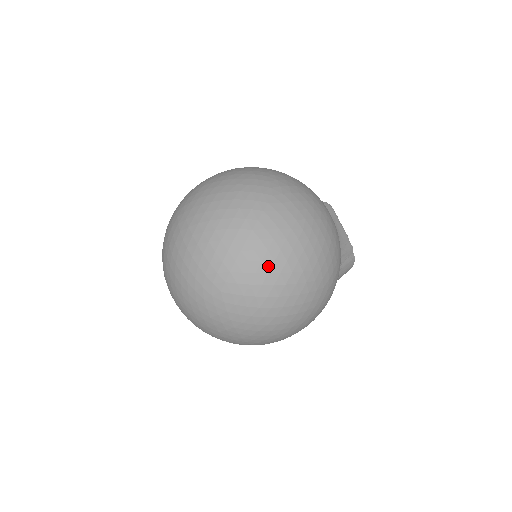
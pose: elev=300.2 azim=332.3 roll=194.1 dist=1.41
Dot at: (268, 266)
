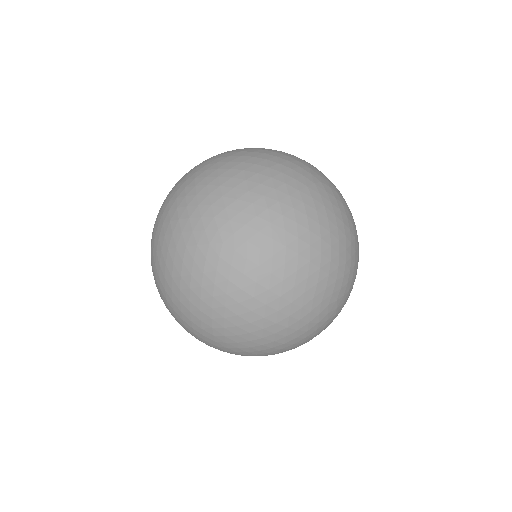
Dot at: occluded
